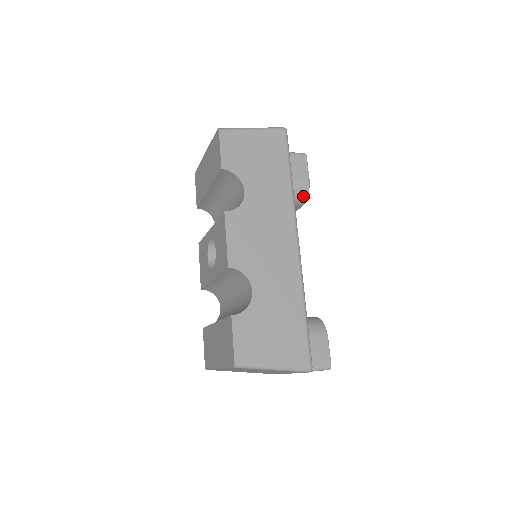
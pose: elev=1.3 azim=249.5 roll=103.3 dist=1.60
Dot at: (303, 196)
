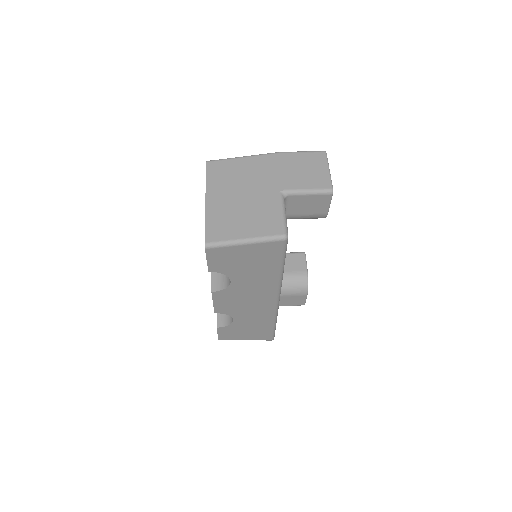
Dot at: occluded
